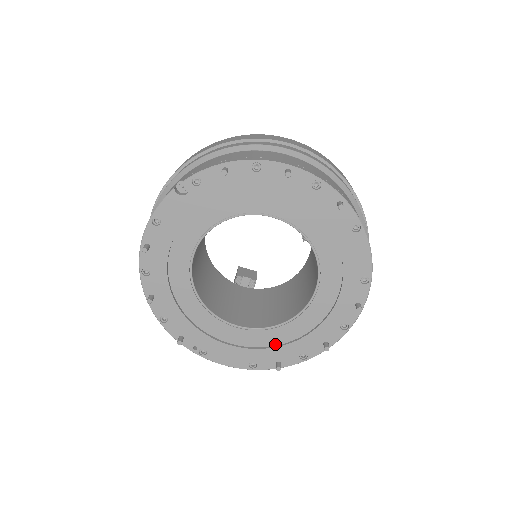
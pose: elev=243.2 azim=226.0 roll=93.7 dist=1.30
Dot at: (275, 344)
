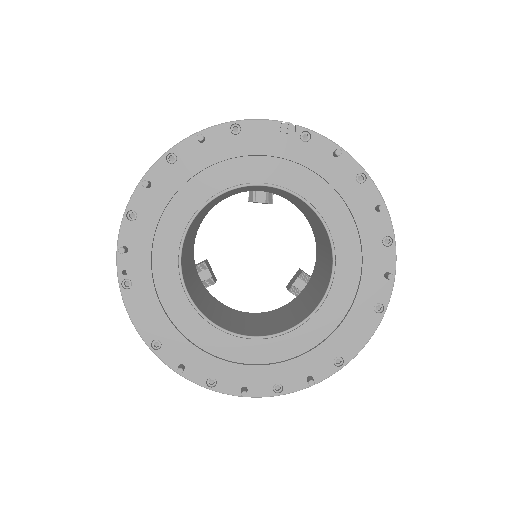
Dot at: (200, 345)
